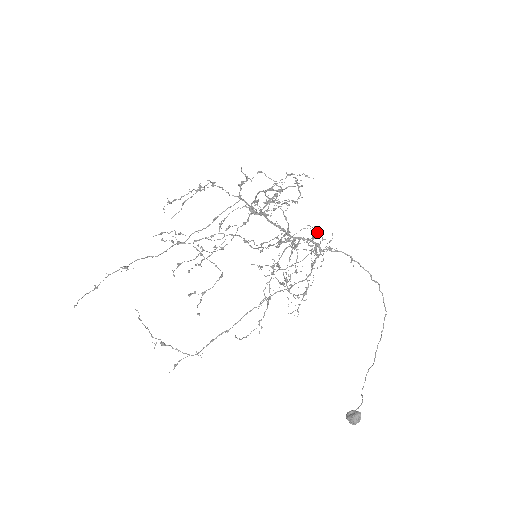
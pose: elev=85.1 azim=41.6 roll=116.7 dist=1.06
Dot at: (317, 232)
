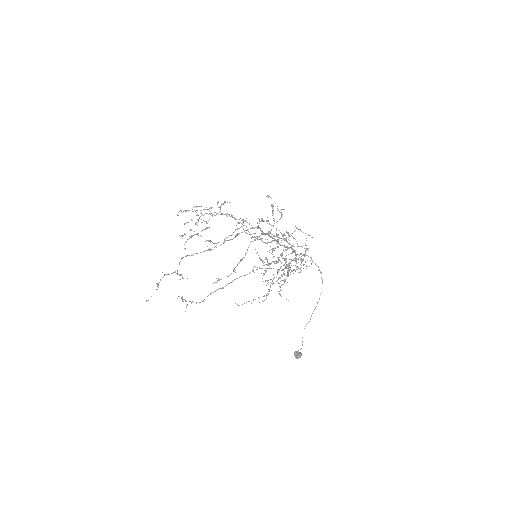
Dot at: occluded
